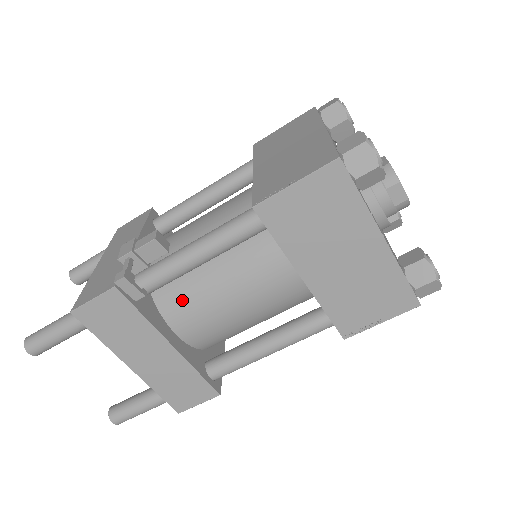
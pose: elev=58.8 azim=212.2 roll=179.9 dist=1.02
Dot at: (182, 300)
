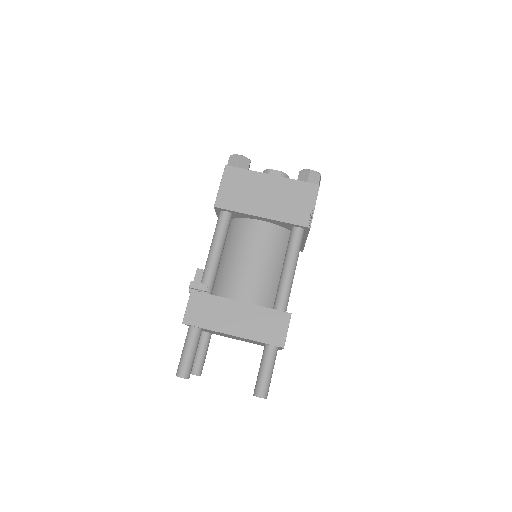
Dot at: (230, 283)
